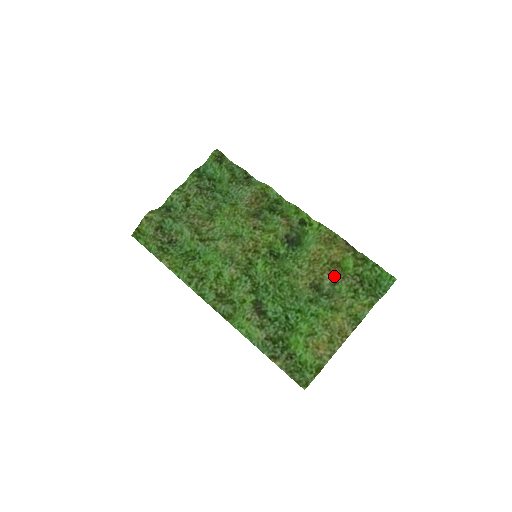
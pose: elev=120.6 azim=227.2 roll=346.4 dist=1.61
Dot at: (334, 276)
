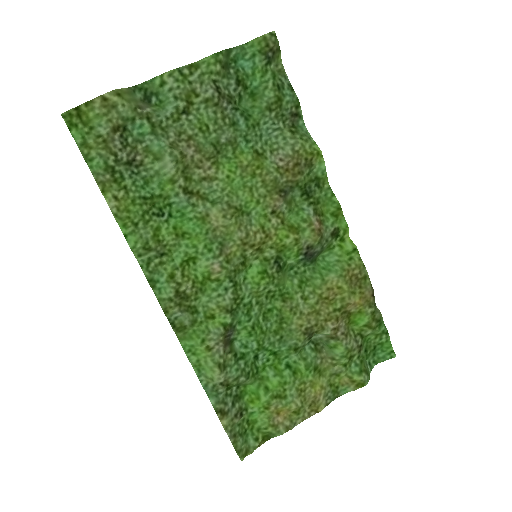
Dot at: (337, 328)
